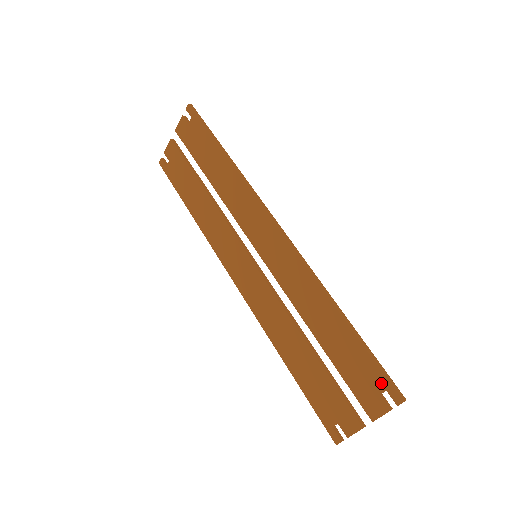
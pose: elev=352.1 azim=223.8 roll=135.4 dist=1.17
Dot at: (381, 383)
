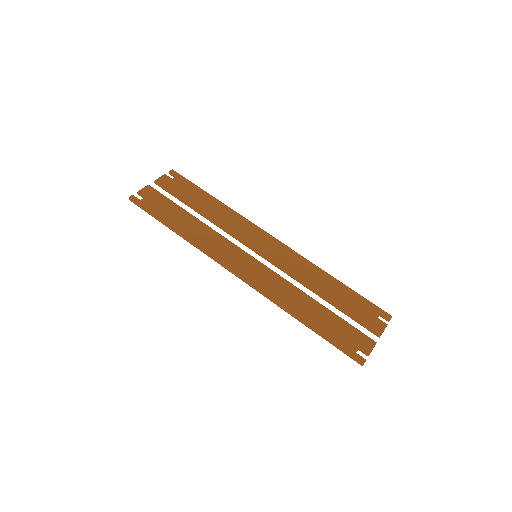
Dot at: (376, 310)
